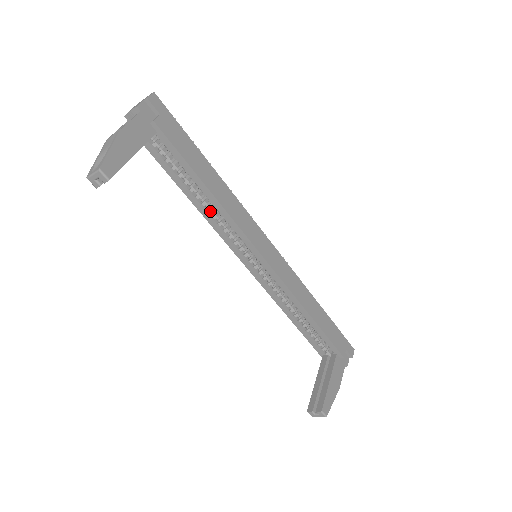
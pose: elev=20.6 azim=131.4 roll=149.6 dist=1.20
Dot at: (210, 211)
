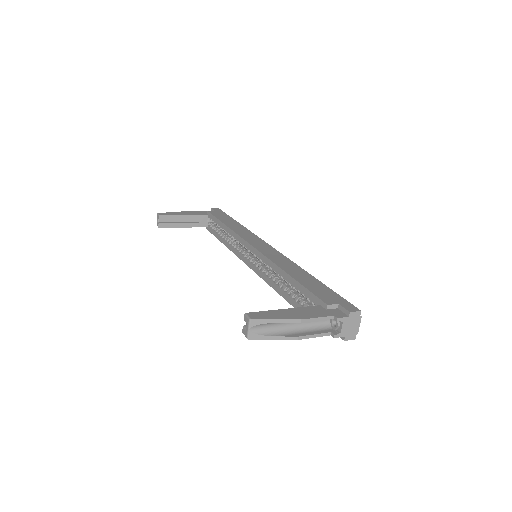
Dot at: (230, 241)
